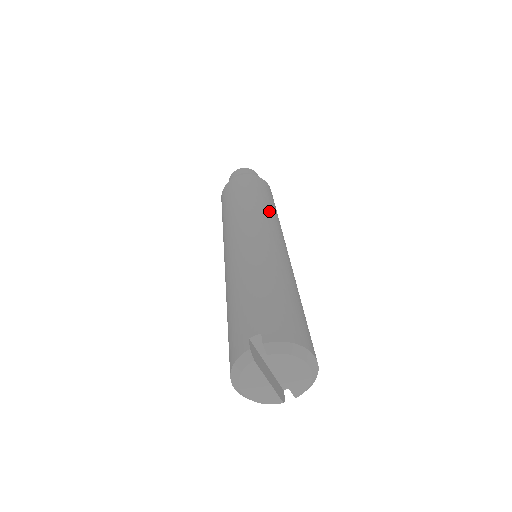
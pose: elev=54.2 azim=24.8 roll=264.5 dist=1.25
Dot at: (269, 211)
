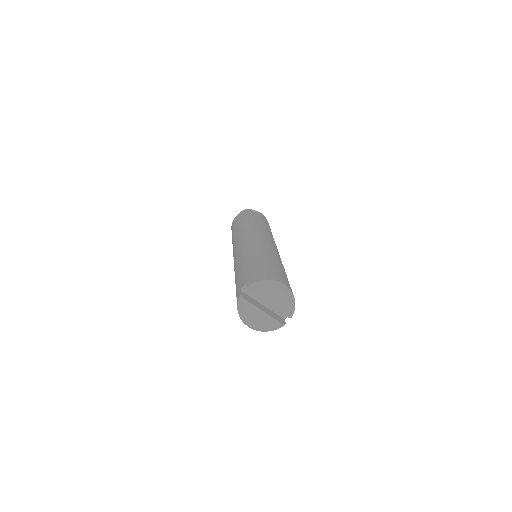
Dot at: (256, 225)
